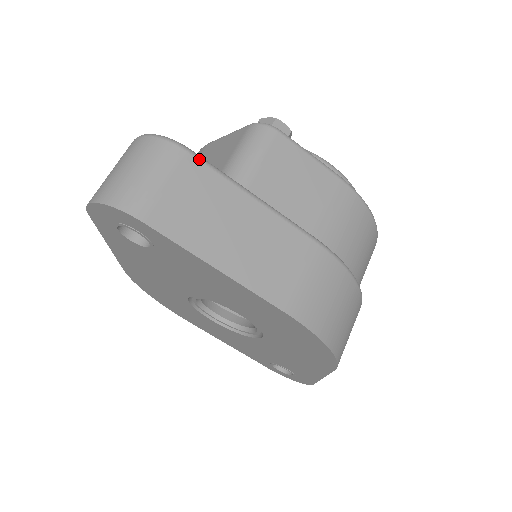
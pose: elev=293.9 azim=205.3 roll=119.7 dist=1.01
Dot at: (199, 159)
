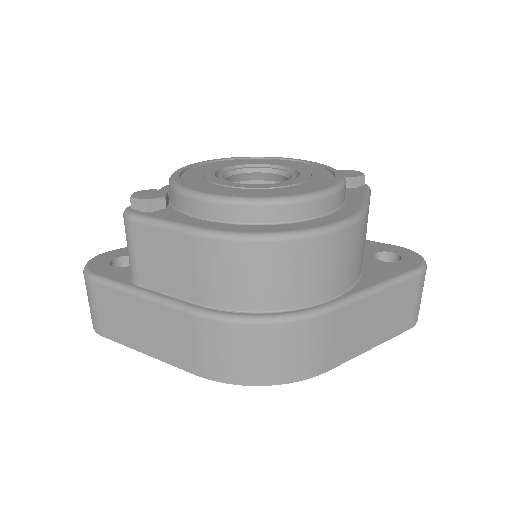
Dot at: (99, 283)
